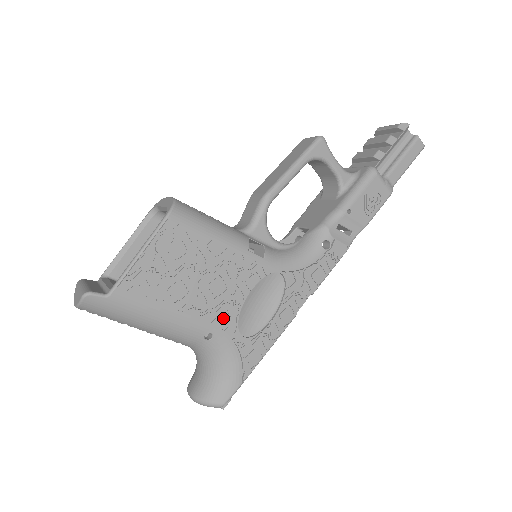
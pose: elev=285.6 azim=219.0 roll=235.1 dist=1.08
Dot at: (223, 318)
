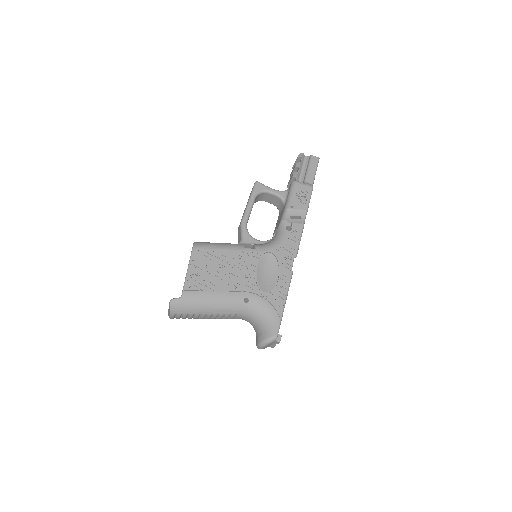
Dot at: (249, 286)
